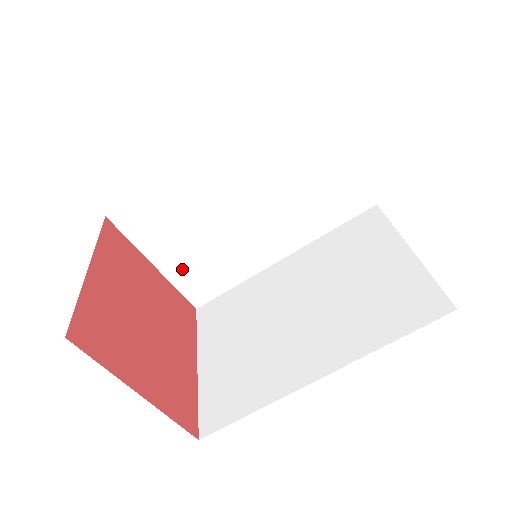
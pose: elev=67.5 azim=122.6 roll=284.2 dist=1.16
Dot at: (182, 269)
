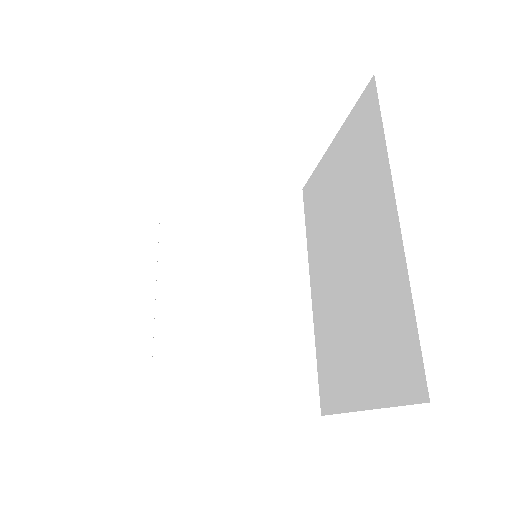
Dot at: (261, 392)
